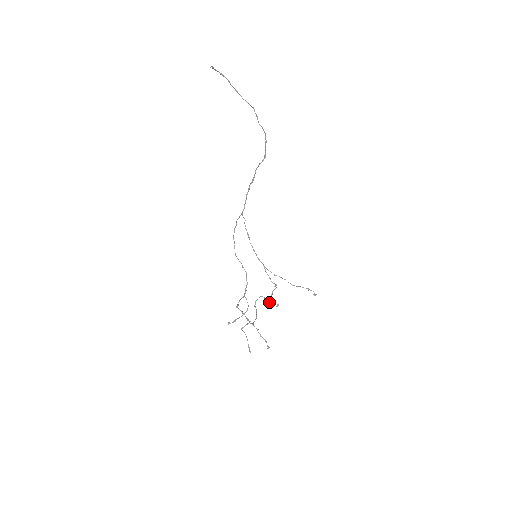
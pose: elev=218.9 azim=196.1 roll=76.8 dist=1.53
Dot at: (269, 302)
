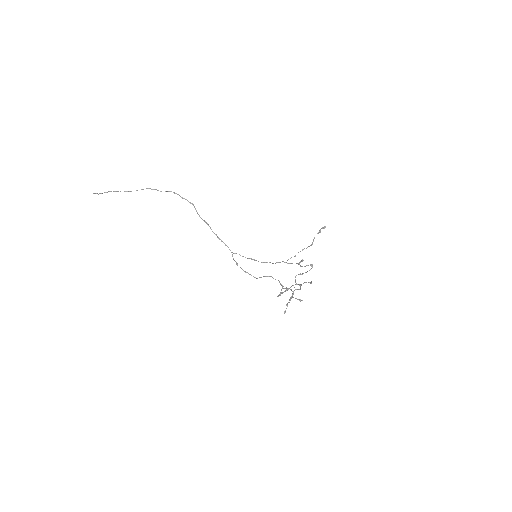
Dot at: (306, 272)
